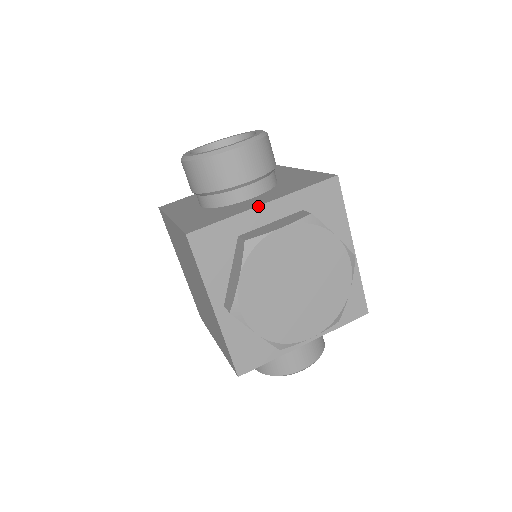
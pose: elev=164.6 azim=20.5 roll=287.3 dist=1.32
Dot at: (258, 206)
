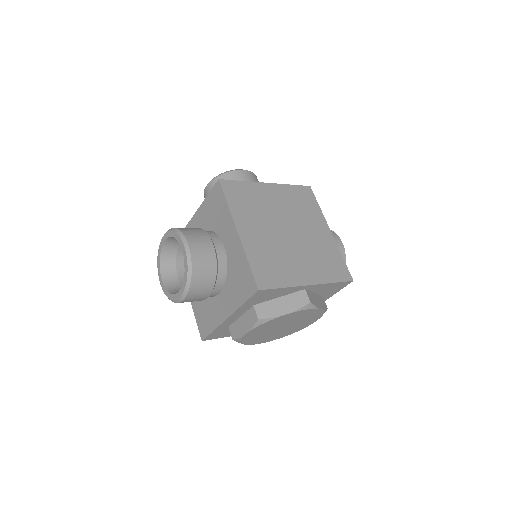
Dot at: (225, 321)
